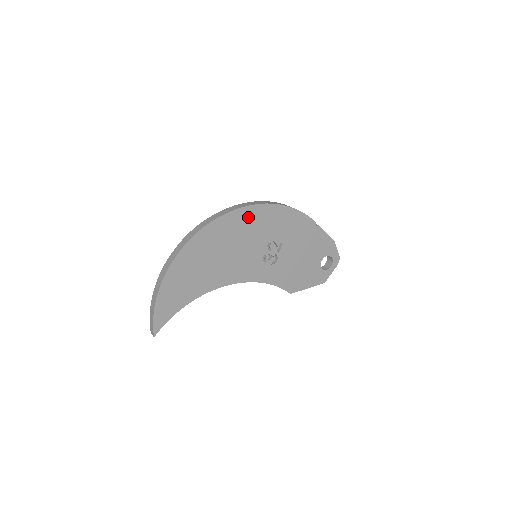
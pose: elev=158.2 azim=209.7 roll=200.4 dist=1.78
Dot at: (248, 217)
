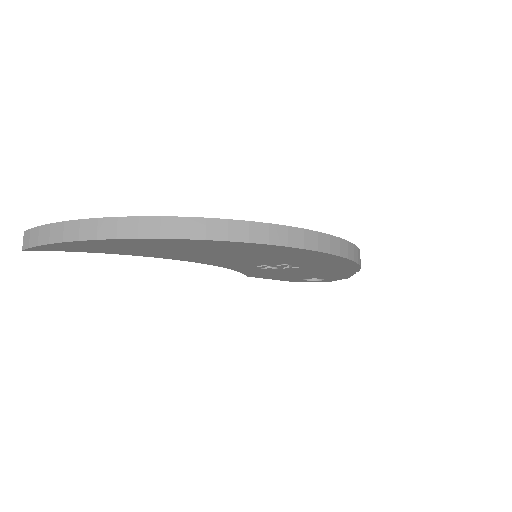
Dot at: (300, 253)
